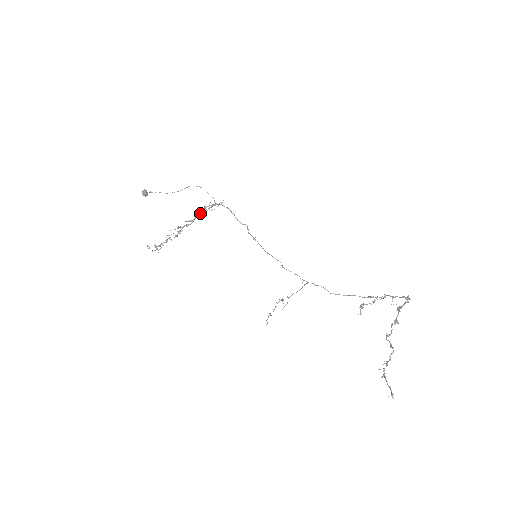
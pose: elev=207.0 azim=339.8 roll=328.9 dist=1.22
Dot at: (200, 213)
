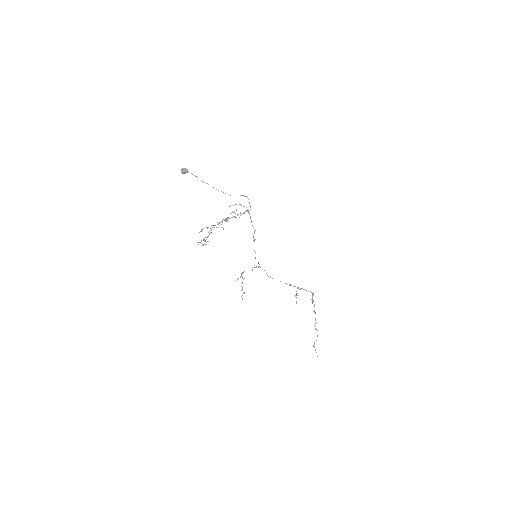
Dot at: occluded
